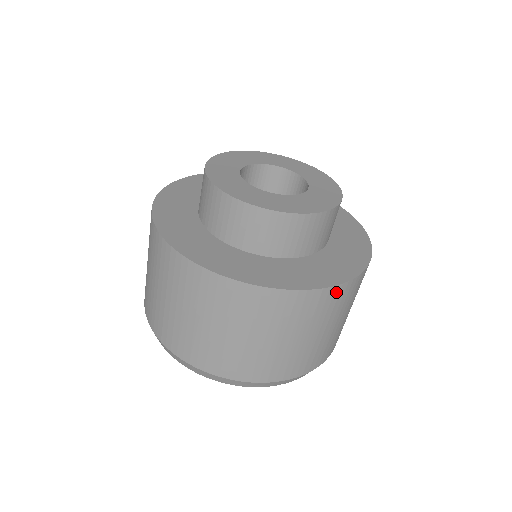
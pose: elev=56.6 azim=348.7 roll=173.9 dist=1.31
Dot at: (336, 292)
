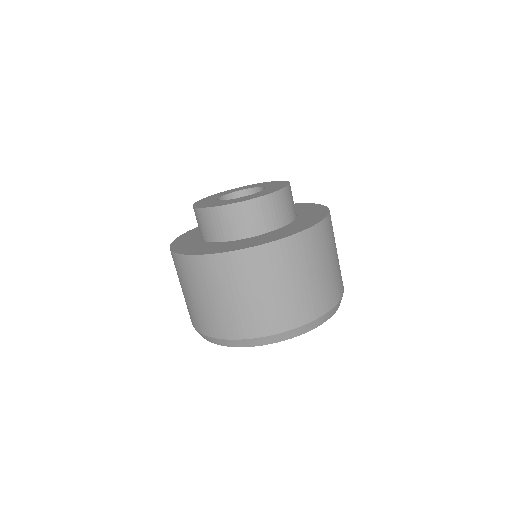
Dot at: (330, 219)
